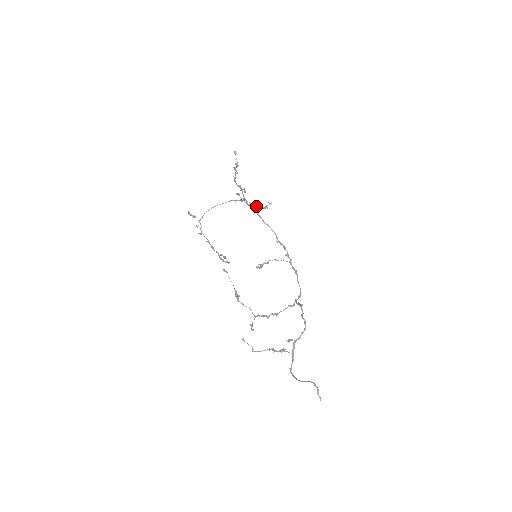
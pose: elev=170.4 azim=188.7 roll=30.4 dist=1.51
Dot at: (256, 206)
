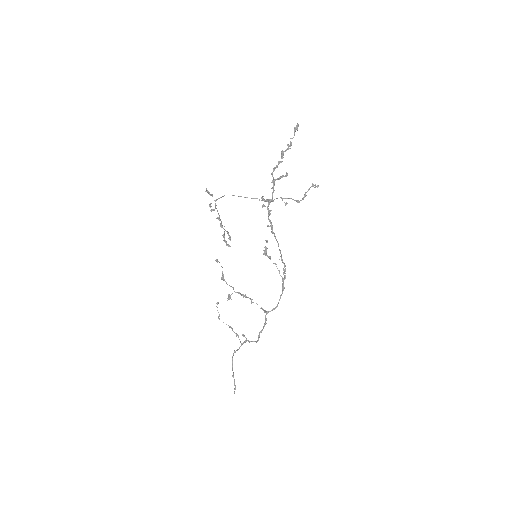
Dot at: (289, 198)
